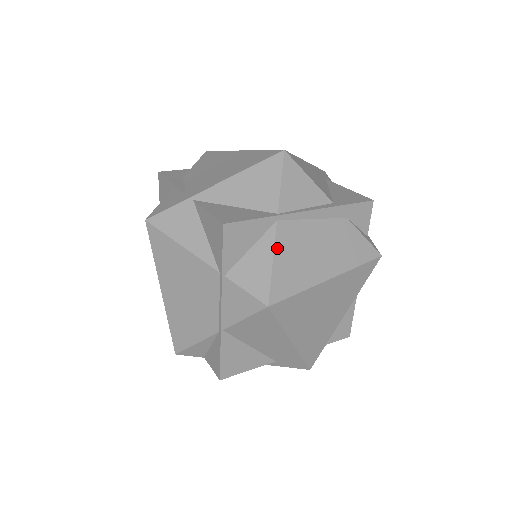
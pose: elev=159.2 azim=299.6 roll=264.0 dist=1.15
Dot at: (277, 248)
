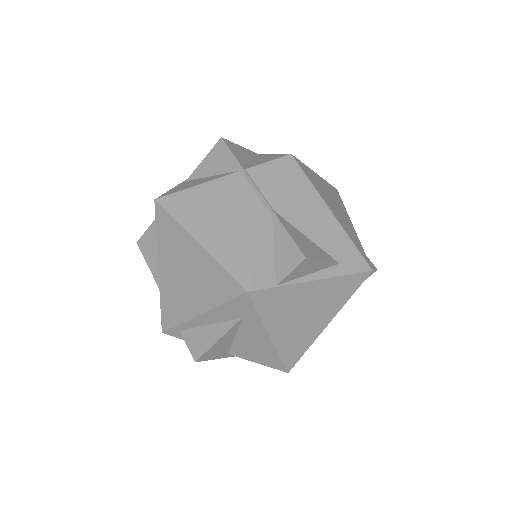
Dot at: occluded
